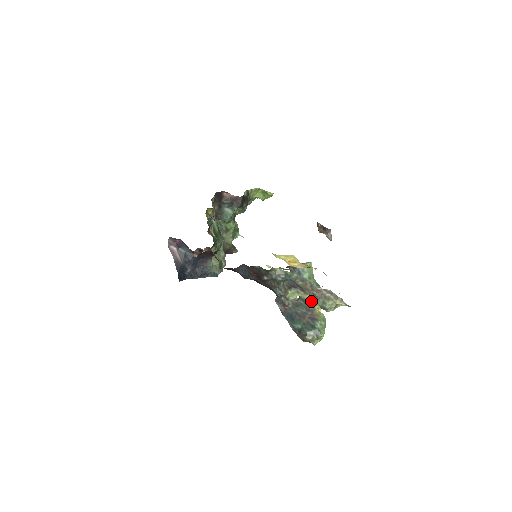
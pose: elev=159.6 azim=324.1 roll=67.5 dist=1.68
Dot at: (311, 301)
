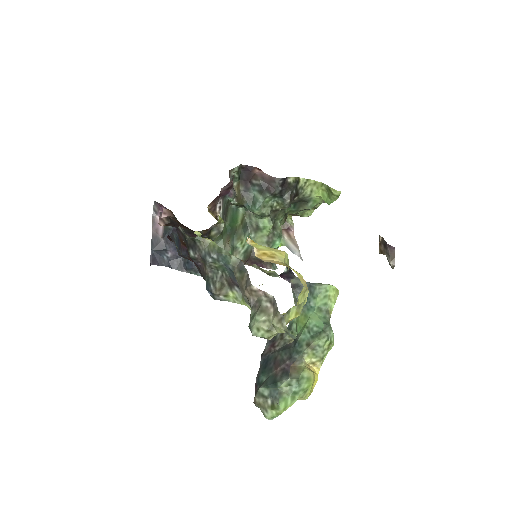
Dot at: (303, 345)
